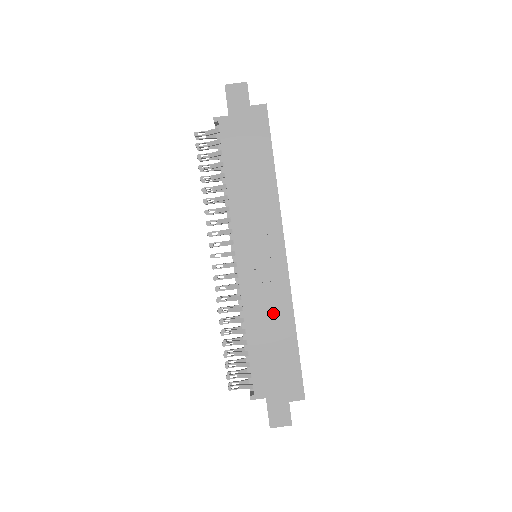
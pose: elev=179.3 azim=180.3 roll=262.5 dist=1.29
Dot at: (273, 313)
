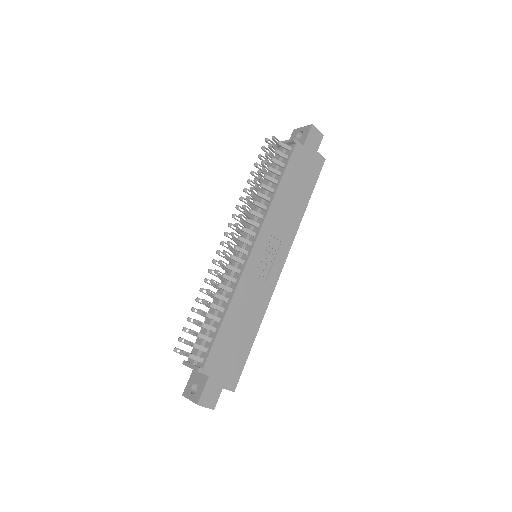
Dot at: (252, 308)
